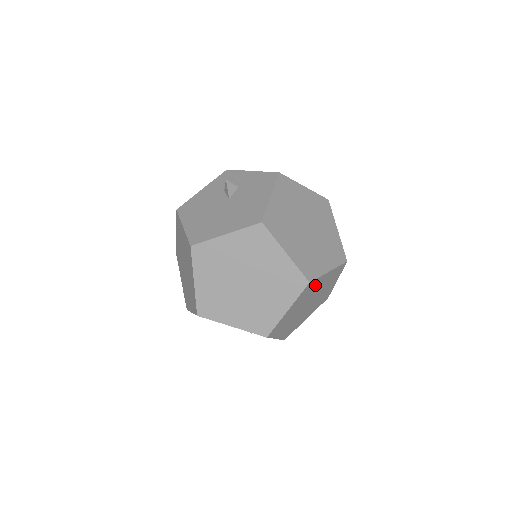
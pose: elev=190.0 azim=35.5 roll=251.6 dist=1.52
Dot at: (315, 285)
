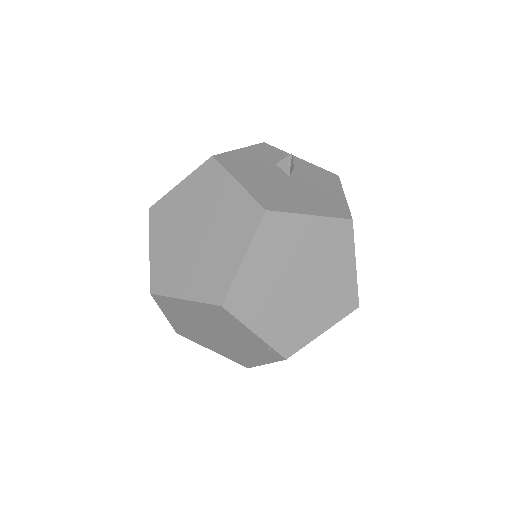
Dot at: occluded
